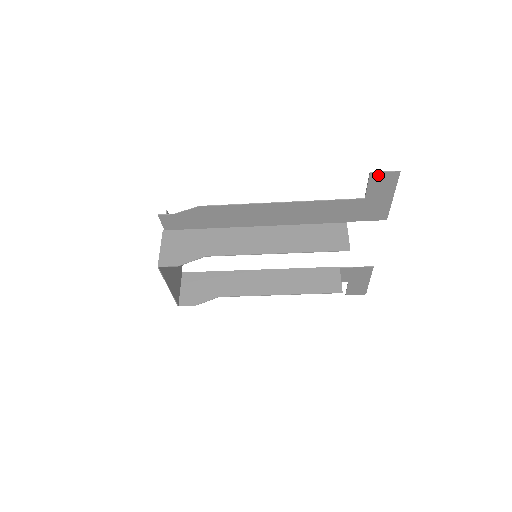
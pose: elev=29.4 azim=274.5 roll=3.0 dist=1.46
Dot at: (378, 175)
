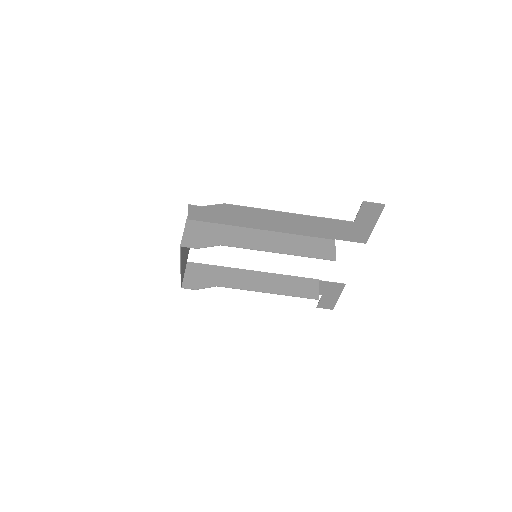
Dot at: (368, 204)
